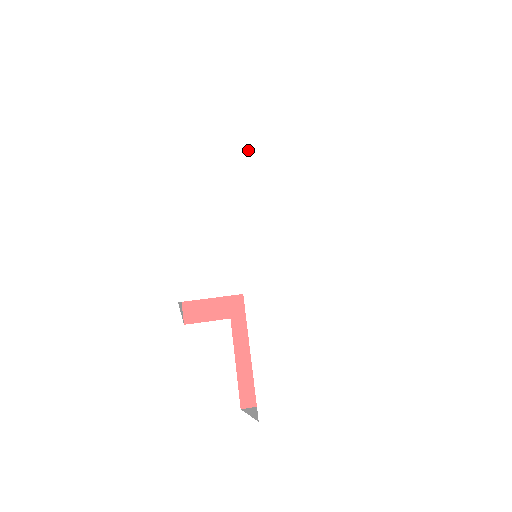
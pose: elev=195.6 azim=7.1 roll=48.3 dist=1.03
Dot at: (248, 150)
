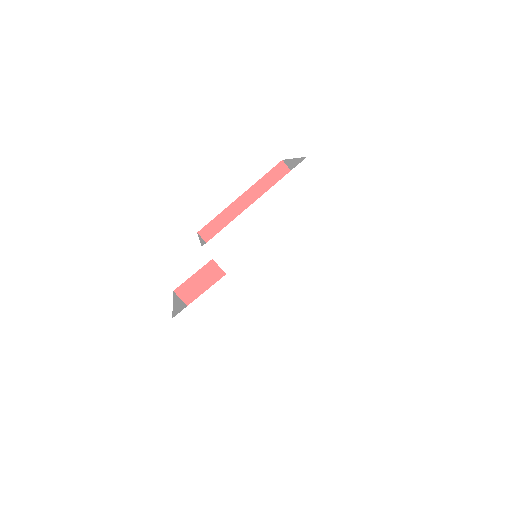
Dot at: (304, 228)
